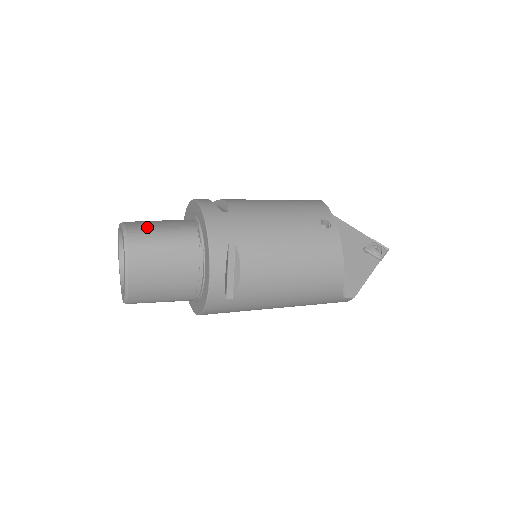
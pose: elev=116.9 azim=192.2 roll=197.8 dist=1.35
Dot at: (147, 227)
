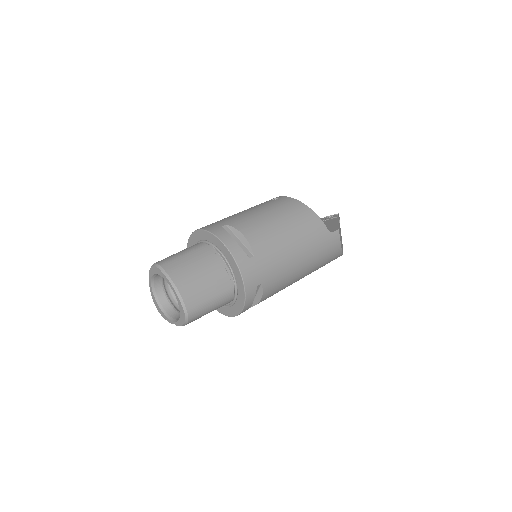
Dot at: occluded
